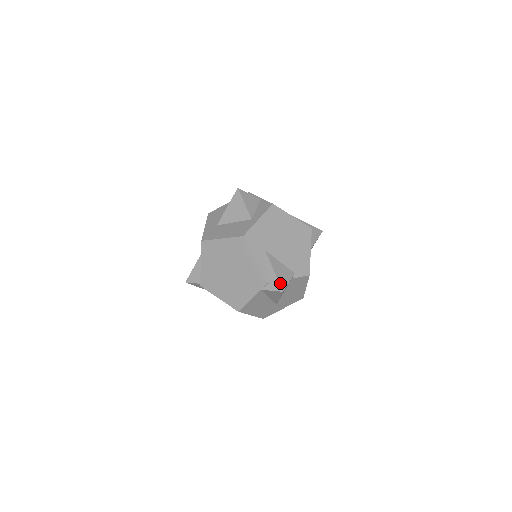
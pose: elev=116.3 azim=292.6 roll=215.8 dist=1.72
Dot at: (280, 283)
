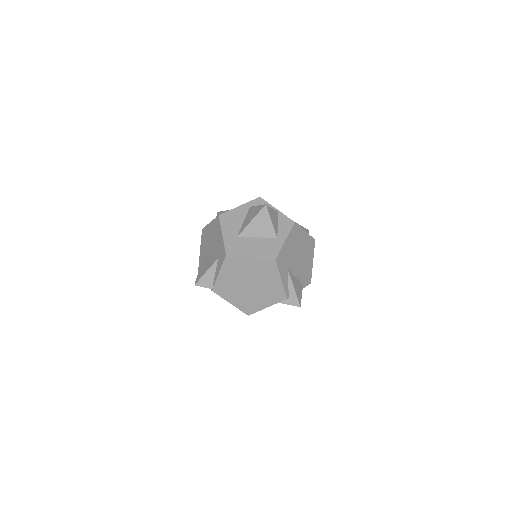
Dot at: (298, 299)
